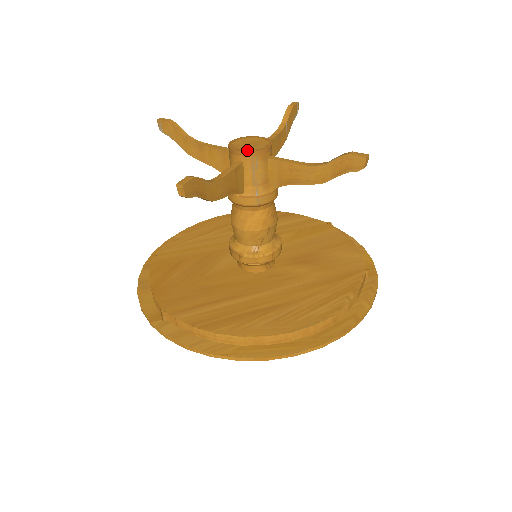
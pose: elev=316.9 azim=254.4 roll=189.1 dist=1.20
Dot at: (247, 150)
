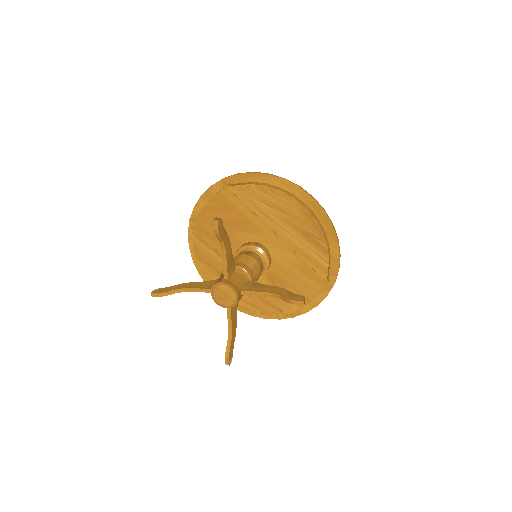
Dot at: (214, 298)
